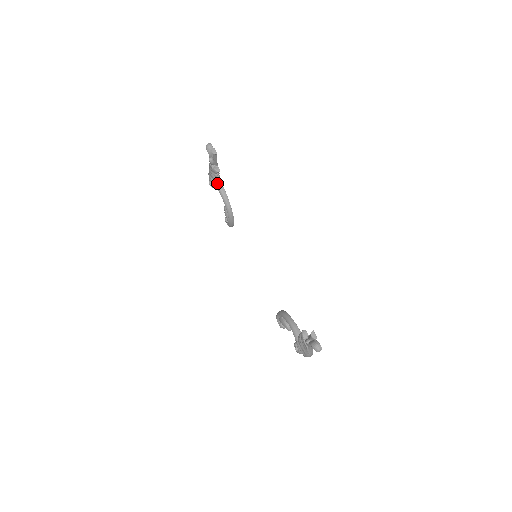
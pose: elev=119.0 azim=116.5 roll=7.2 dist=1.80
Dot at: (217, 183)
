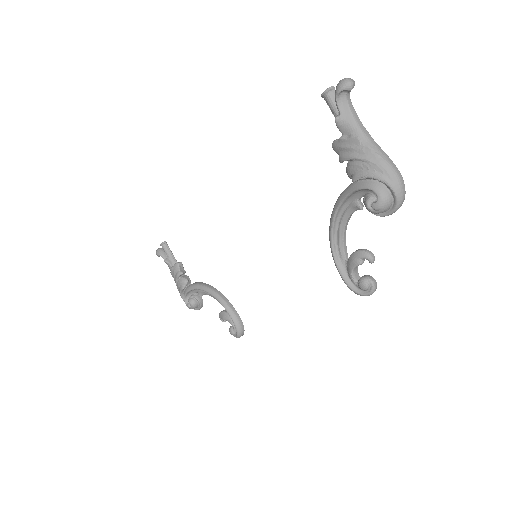
Dot at: (189, 285)
